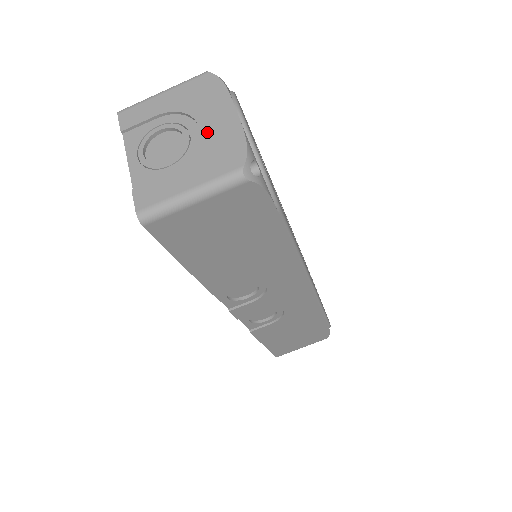
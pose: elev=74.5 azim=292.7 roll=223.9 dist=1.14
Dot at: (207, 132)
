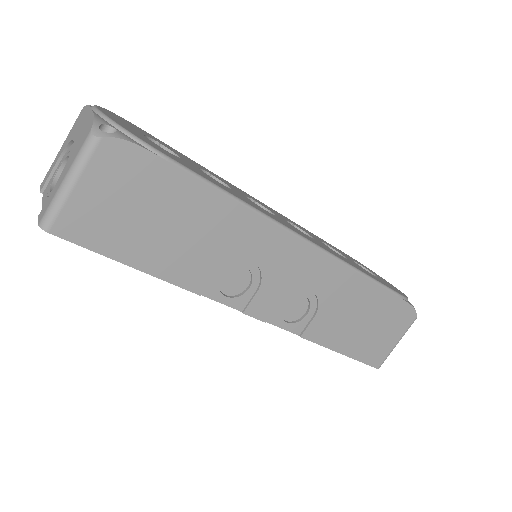
Dot at: (76, 138)
